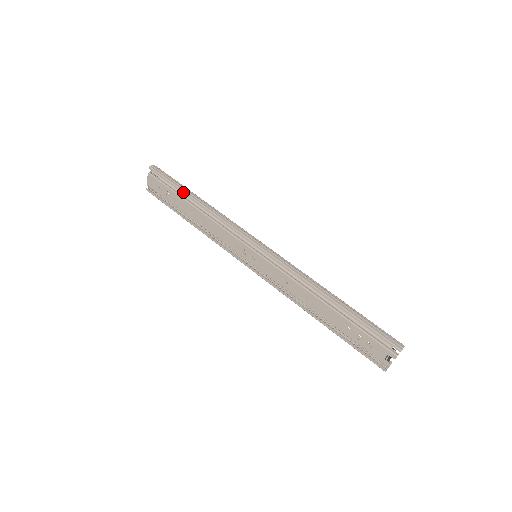
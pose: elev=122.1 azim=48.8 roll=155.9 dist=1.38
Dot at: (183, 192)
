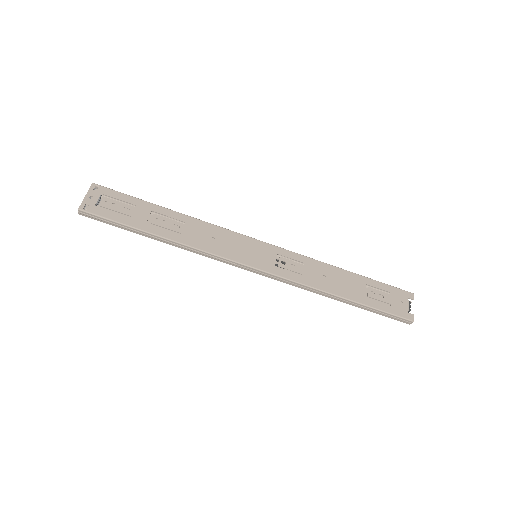
Dot at: (140, 234)
